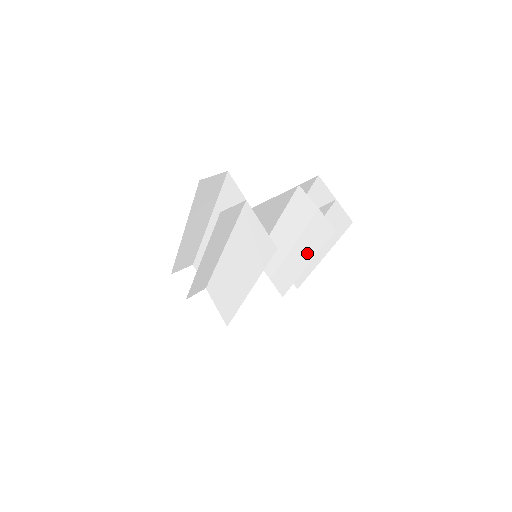
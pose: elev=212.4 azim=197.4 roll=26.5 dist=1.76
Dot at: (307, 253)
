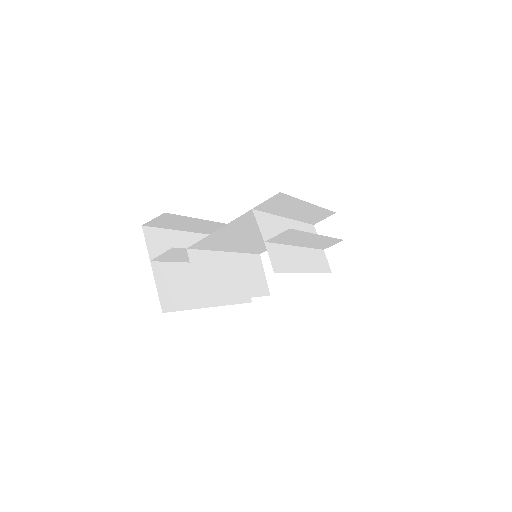
Dot at: (297, 263)
